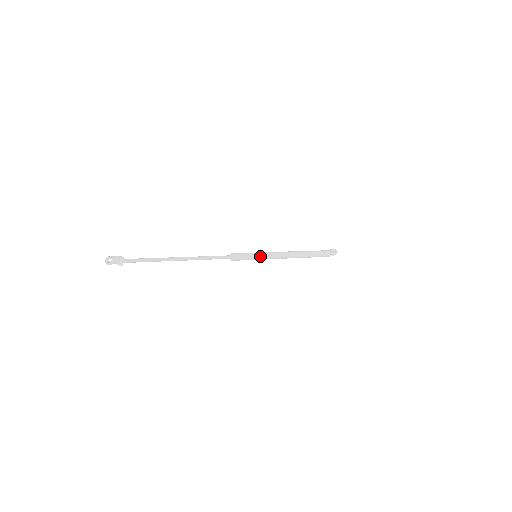
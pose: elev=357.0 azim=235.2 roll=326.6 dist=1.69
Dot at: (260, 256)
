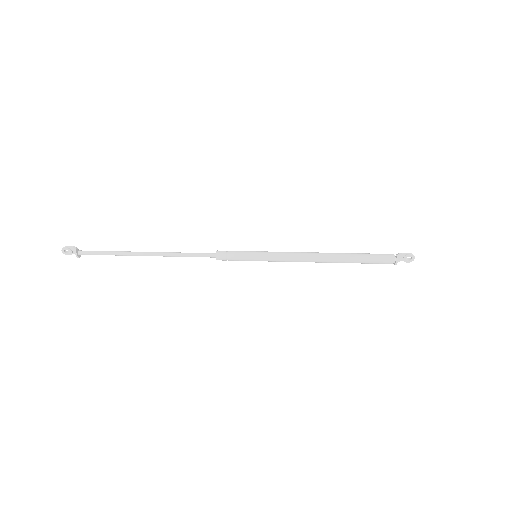
Dot at: (259, 257)
